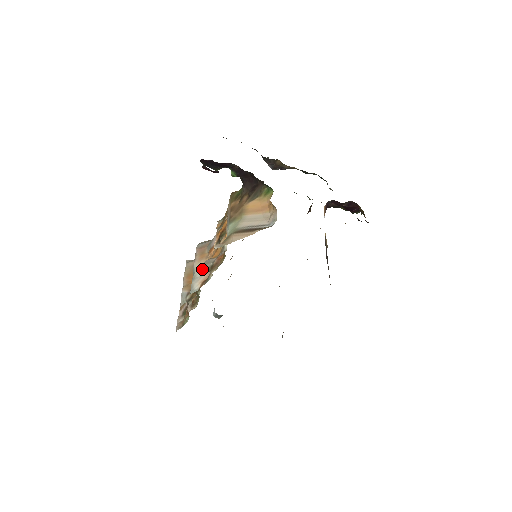
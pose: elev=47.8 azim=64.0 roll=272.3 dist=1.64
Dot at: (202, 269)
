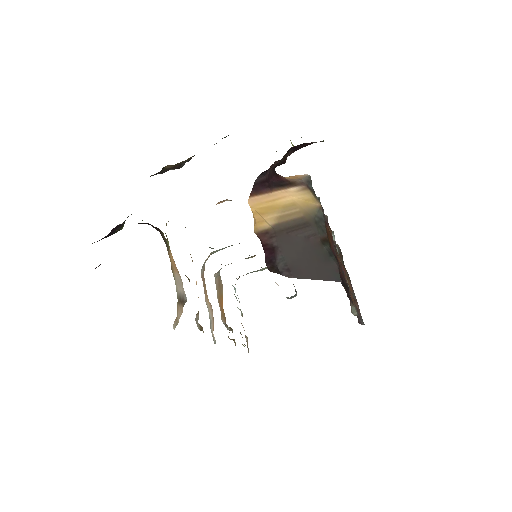
Dot at: (209, 311)
